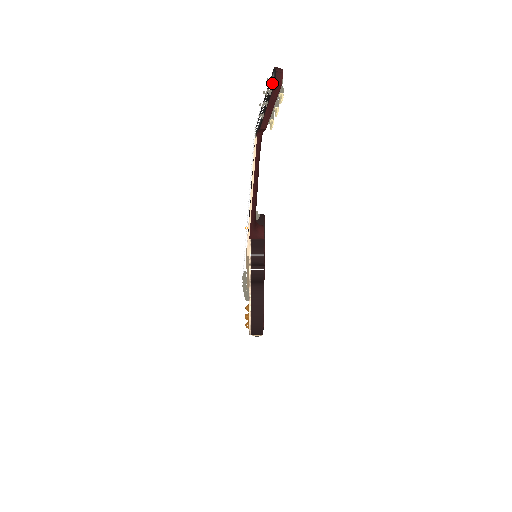
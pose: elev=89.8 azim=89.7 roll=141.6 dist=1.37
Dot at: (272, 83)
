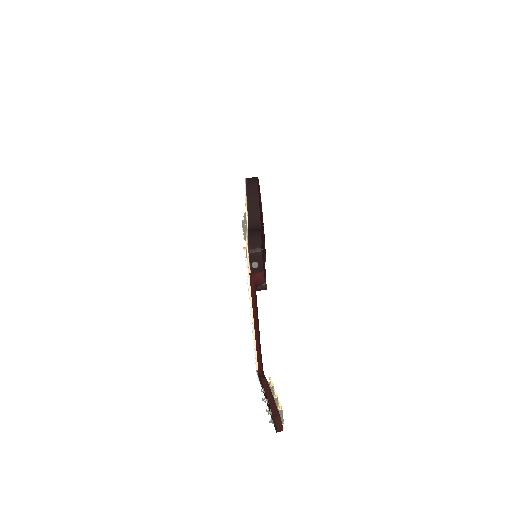
Dot at: (273, 422)
